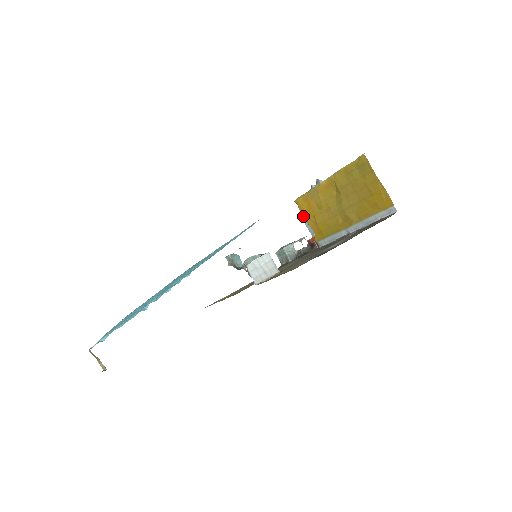
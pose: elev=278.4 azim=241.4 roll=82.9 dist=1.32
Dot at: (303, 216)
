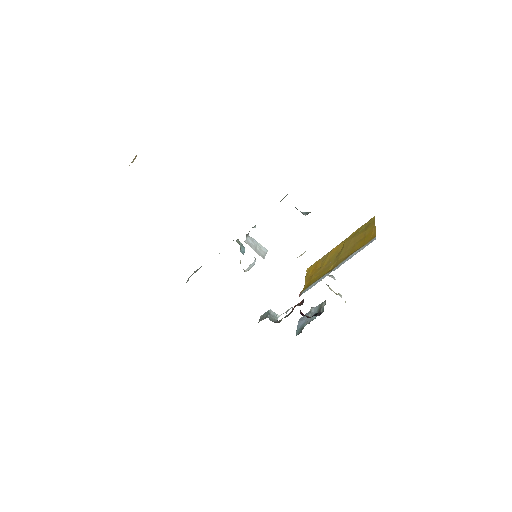
Dot at: (305, 278)
